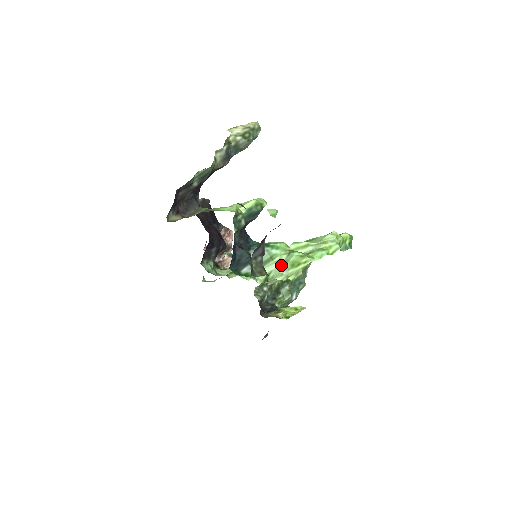
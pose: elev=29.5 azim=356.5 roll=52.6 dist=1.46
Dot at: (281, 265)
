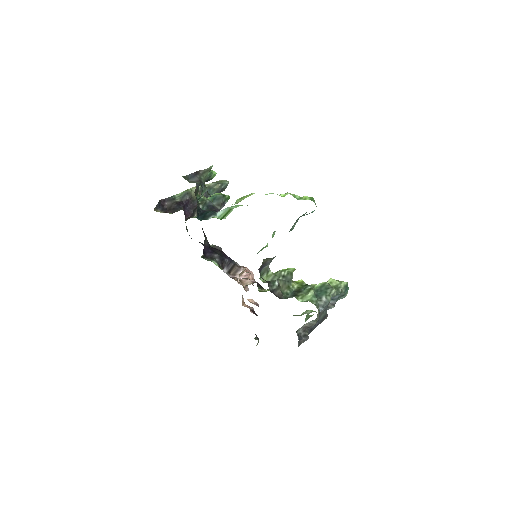
Dot at: occluded
